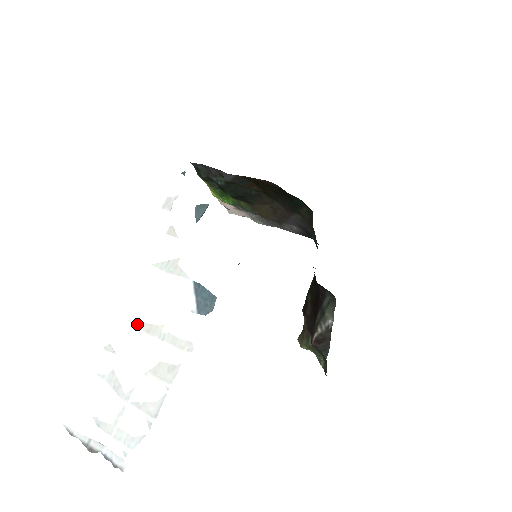
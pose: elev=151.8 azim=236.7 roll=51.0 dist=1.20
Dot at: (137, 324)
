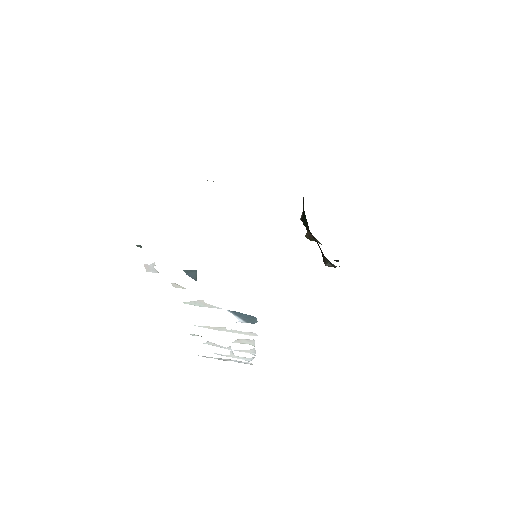
Dot at: (204, 327)
